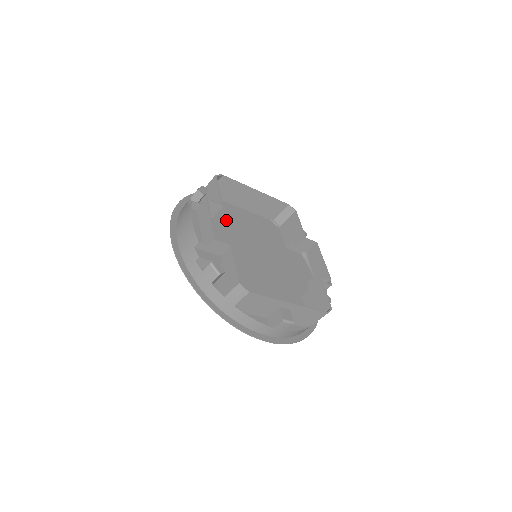
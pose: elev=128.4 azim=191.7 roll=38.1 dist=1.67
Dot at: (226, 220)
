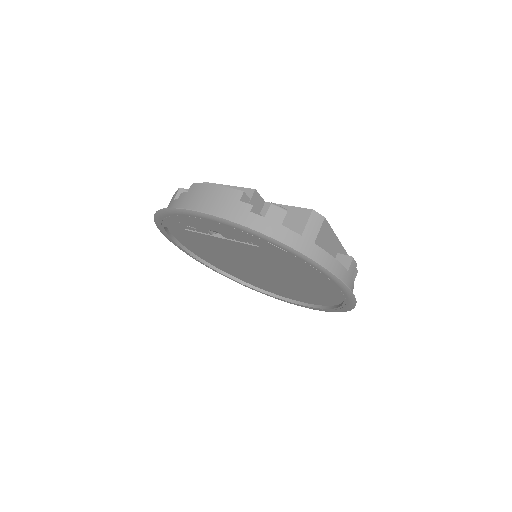
Dot at: occluded
